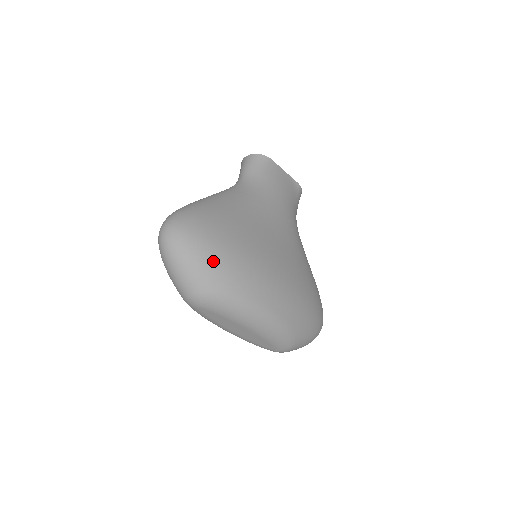
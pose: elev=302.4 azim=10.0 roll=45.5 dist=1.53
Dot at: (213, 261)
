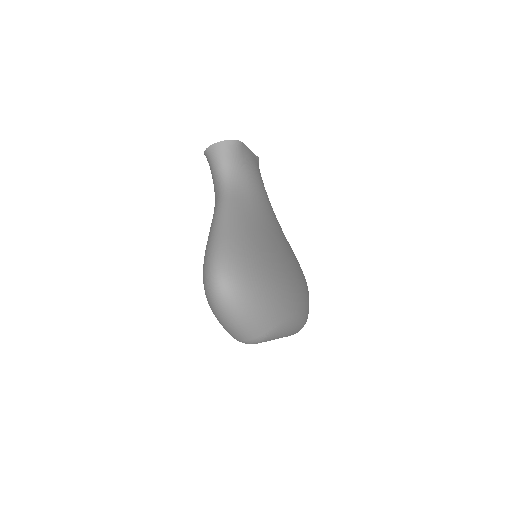
Dot at: (273, 300)
